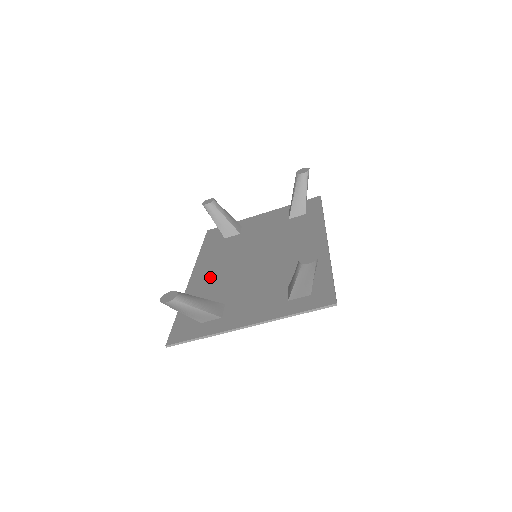
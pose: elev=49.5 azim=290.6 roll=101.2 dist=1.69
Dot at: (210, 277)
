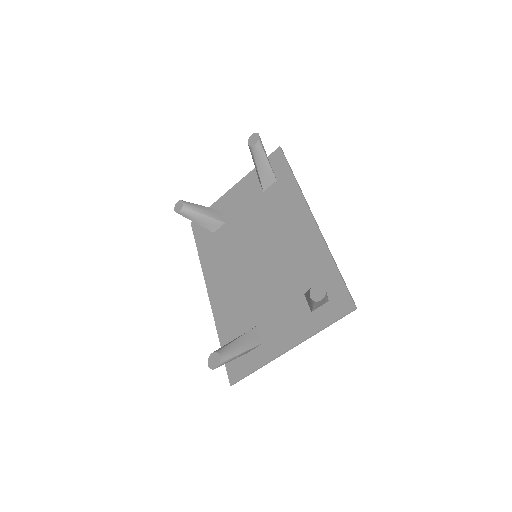
Dot at: (226, 292)
